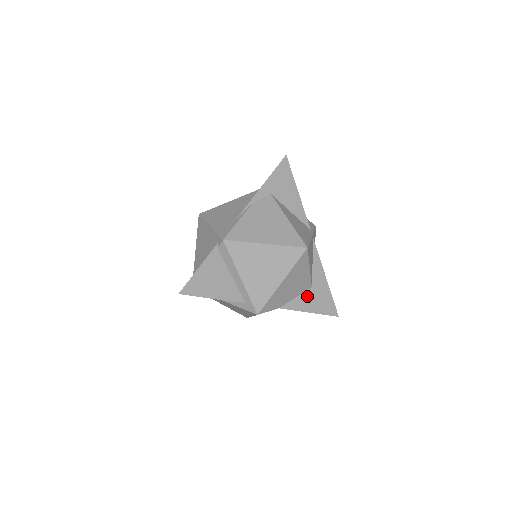
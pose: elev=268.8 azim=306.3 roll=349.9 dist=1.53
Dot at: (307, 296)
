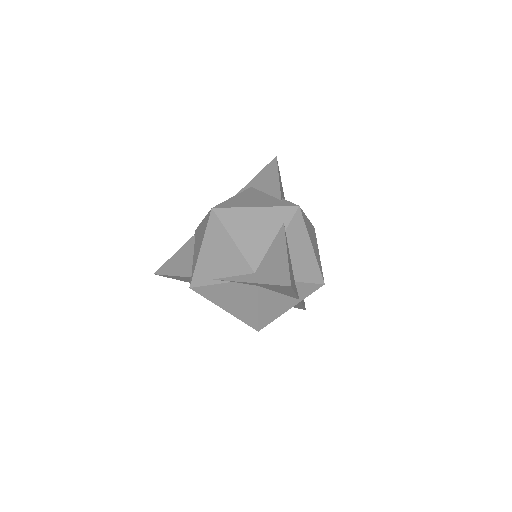
Dot at: occluded
